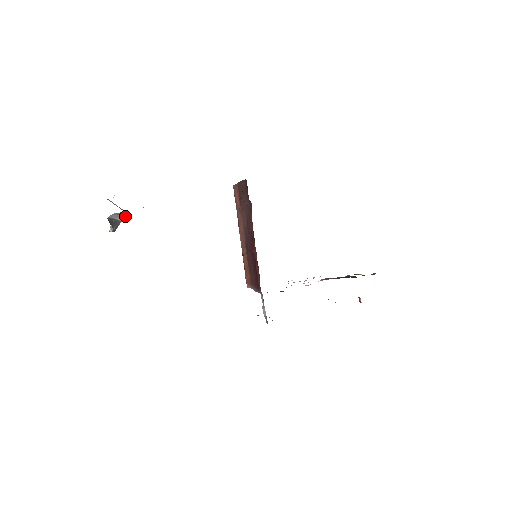
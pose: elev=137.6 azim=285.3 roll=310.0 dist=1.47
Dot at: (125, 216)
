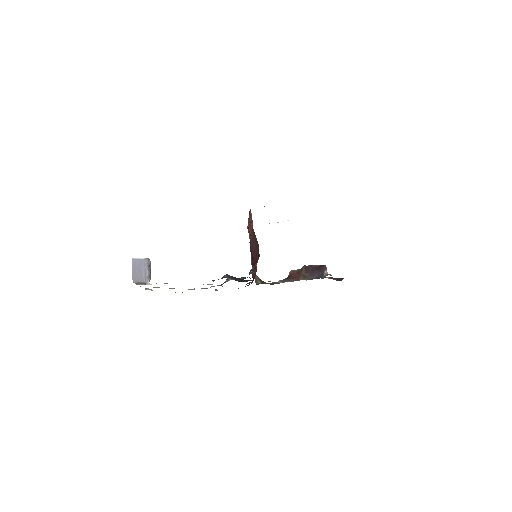
Dot at: (148, 262)
